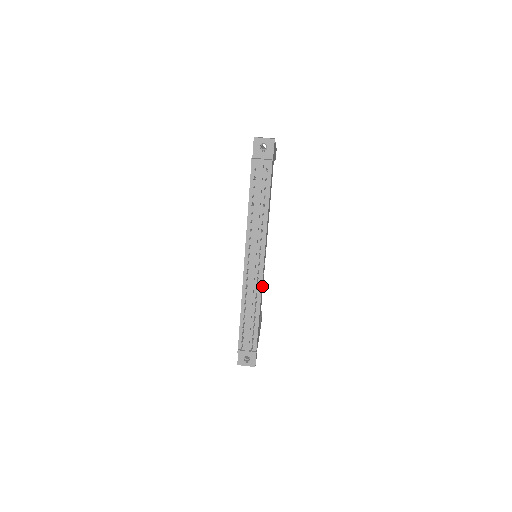
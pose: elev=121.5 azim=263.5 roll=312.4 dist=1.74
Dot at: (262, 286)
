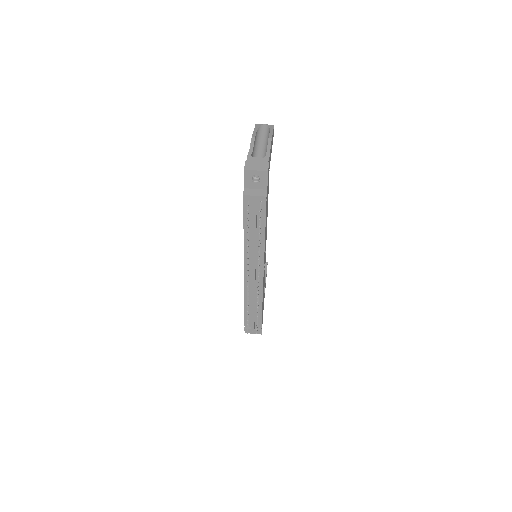
Dot at: occluded
